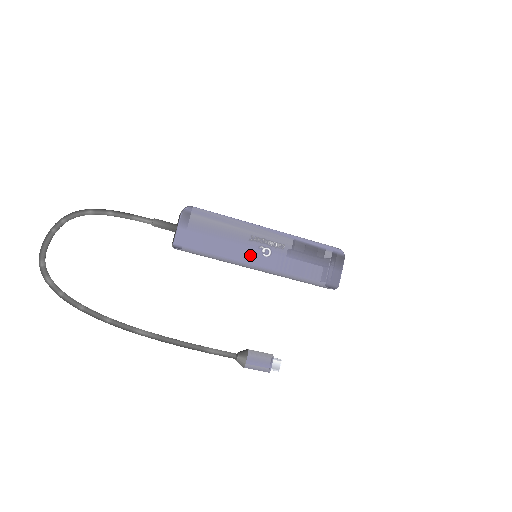
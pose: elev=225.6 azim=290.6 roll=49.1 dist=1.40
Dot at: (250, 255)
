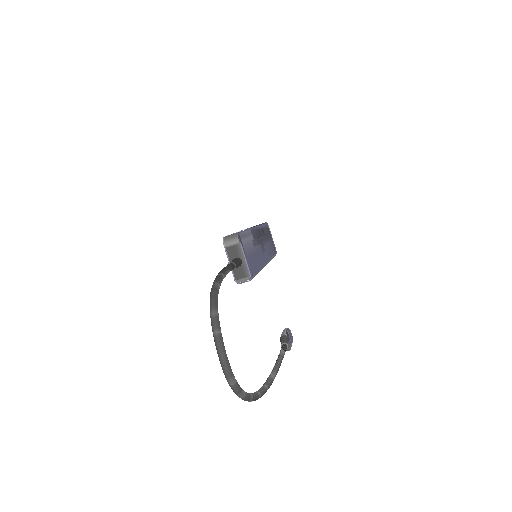
Dot at: (262, 256)
